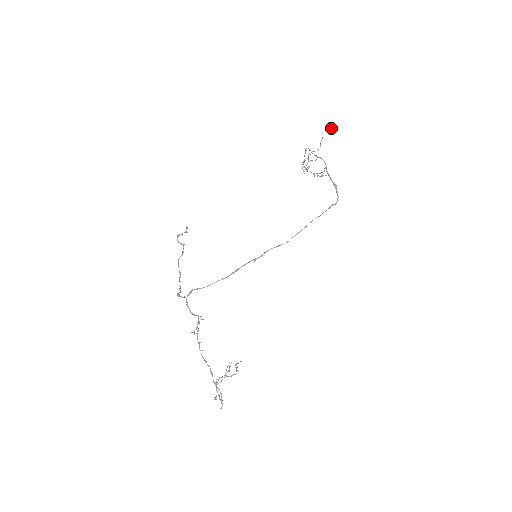
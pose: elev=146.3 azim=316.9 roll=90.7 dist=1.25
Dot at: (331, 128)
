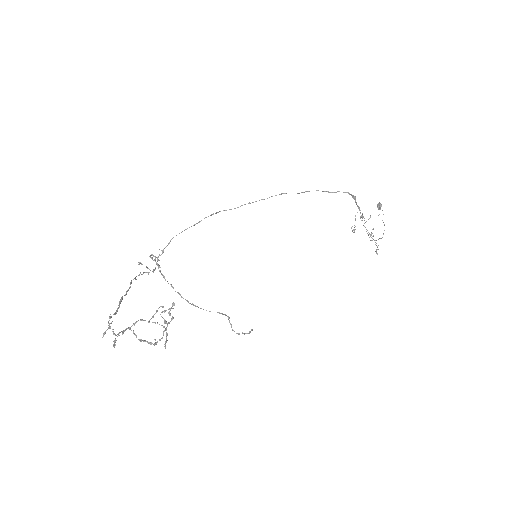
Dot at: (379, 205)
